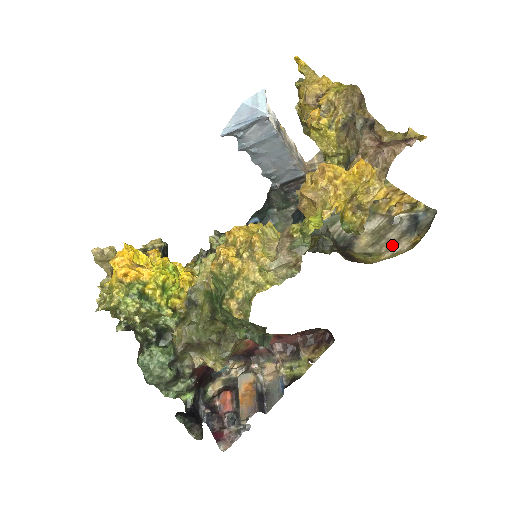
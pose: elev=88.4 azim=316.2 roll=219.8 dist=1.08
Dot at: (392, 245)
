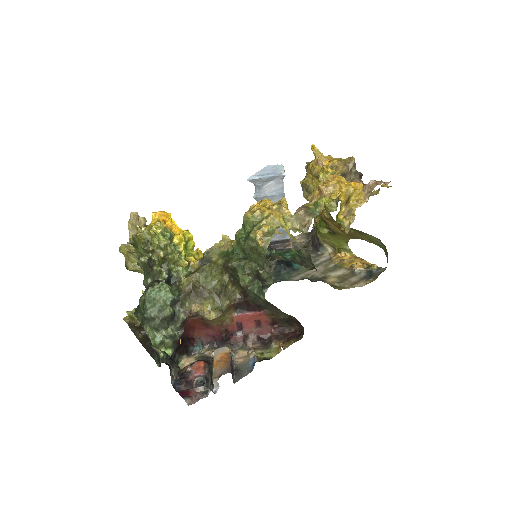
Dot at: (353, 284)
